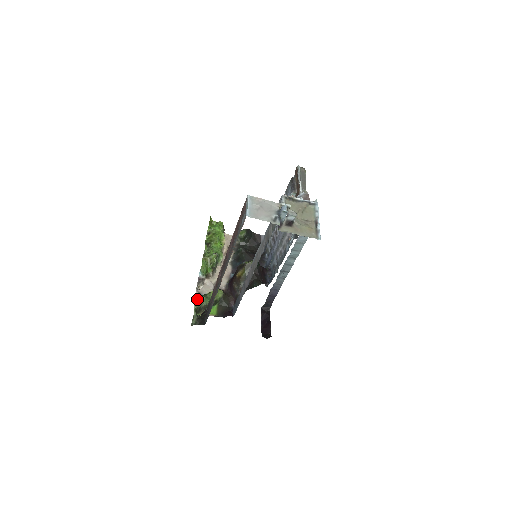
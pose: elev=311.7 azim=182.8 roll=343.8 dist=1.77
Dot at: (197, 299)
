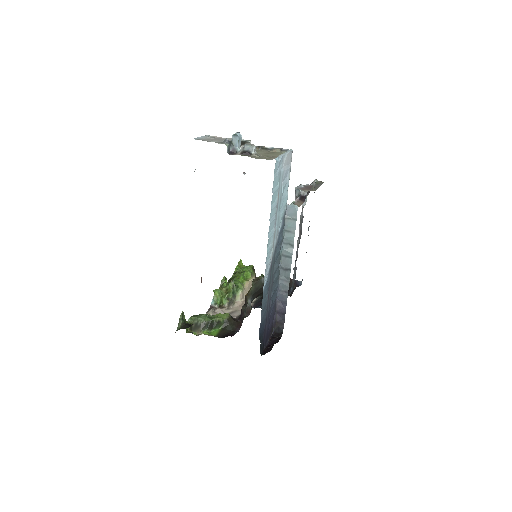
Dot at: (195, 315)
